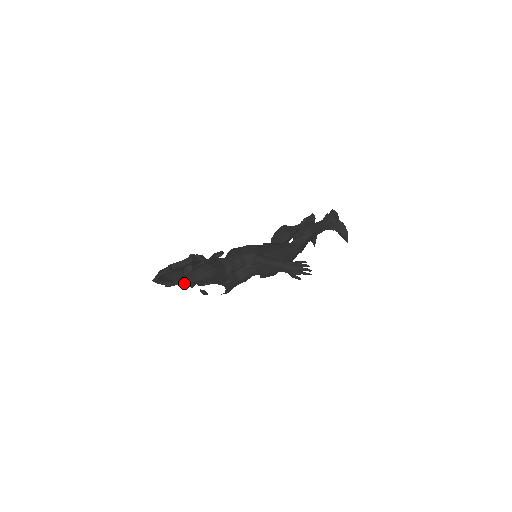
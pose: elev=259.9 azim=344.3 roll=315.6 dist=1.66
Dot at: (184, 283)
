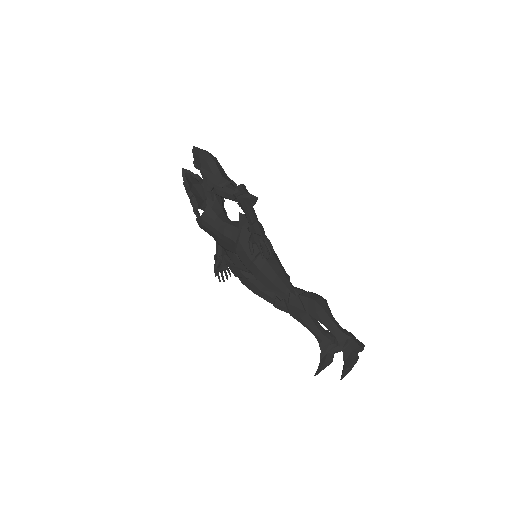
Dot at: (194, 202)
